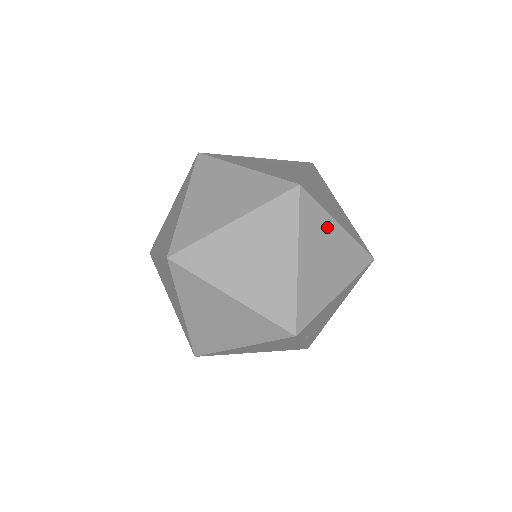
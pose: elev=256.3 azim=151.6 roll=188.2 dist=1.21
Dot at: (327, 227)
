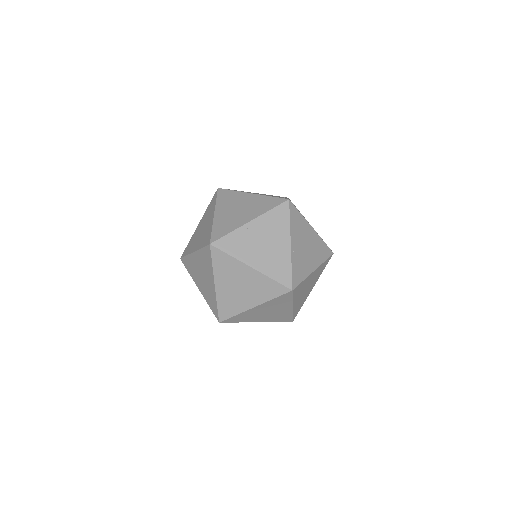
Dot at: occluded
